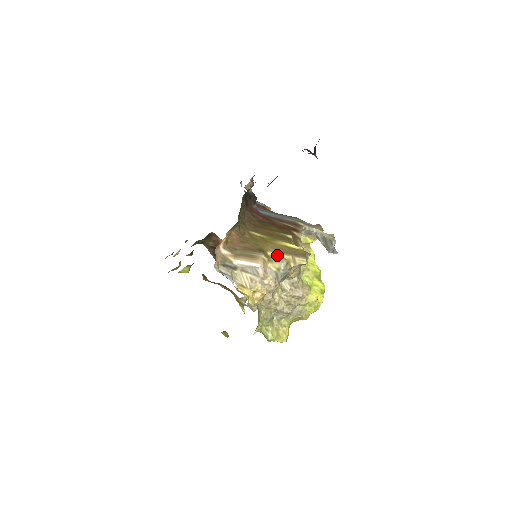
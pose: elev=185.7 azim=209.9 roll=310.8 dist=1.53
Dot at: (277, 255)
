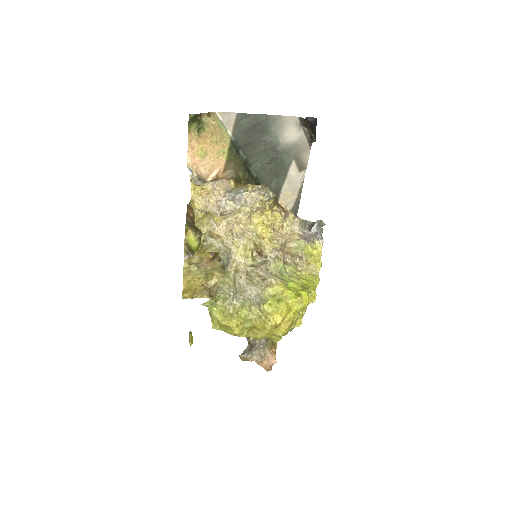
Dot at: occluded
